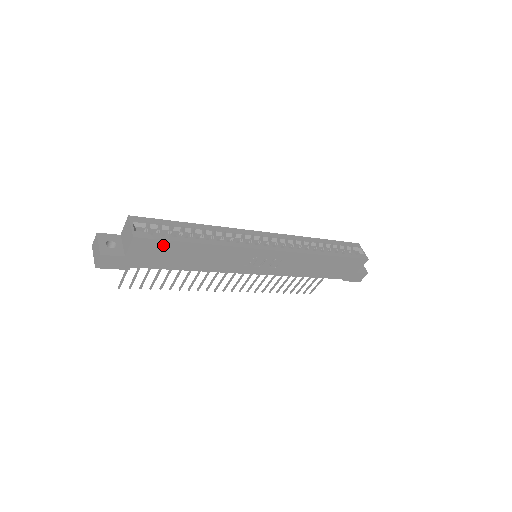
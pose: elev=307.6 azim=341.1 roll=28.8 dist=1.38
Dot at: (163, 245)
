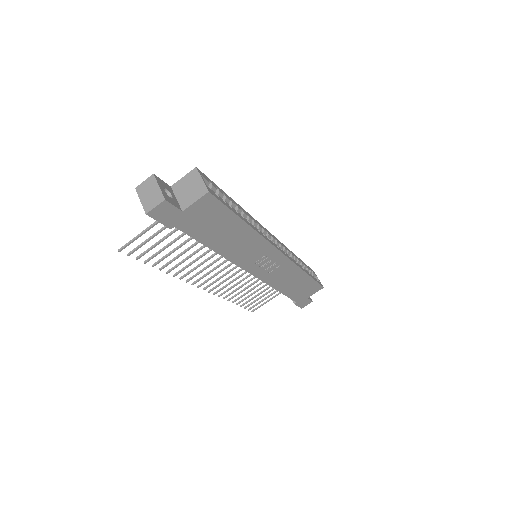
Dot at: (221, 212)
